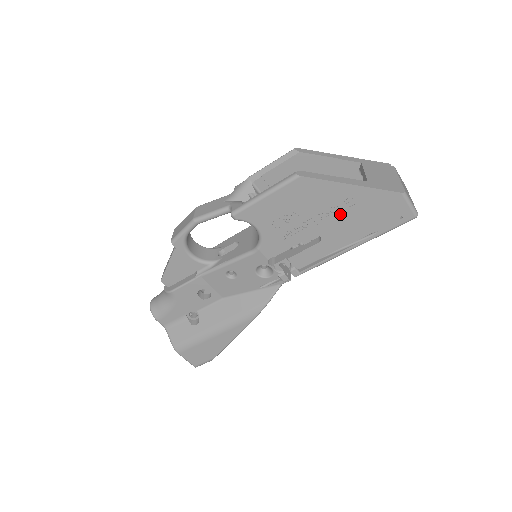
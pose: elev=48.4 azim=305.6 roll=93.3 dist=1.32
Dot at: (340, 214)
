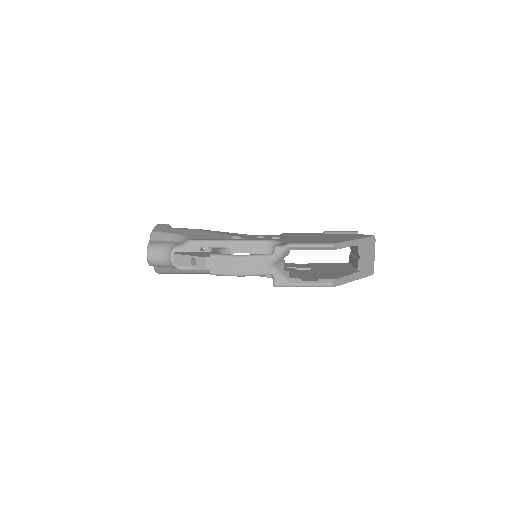
Dot at: occluded
